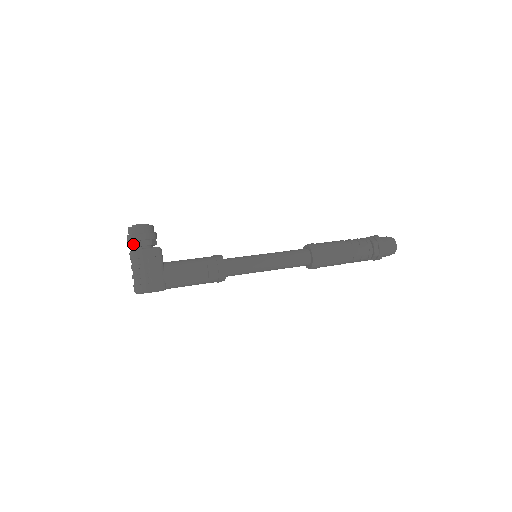
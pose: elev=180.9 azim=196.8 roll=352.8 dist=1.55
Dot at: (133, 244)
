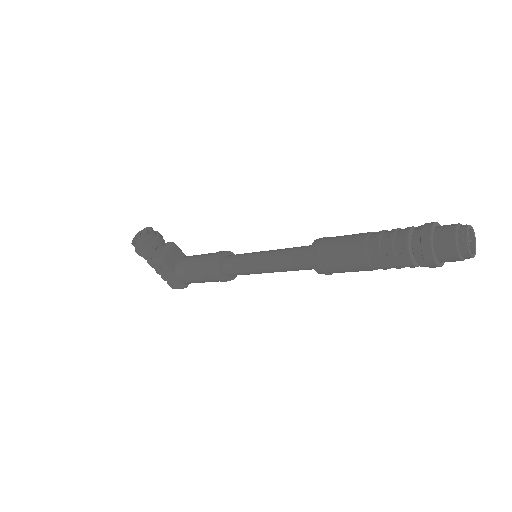
Dot at: occluded
